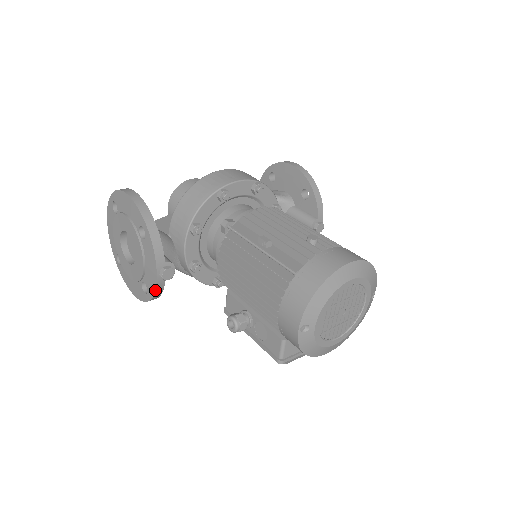
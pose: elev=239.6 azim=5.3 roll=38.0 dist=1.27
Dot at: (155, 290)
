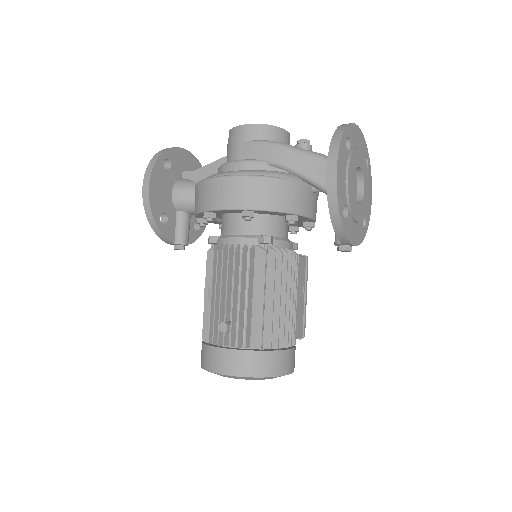
Dot at: occluded
